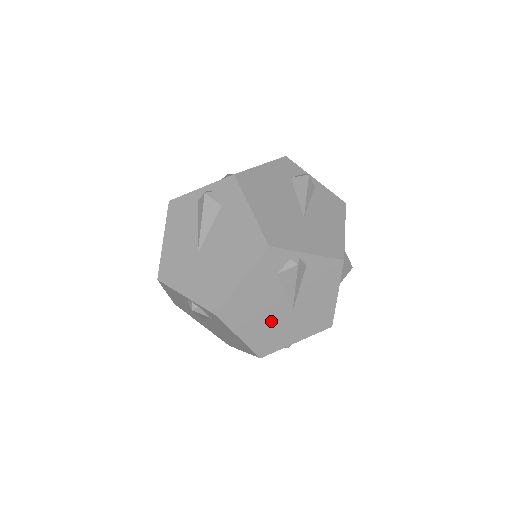
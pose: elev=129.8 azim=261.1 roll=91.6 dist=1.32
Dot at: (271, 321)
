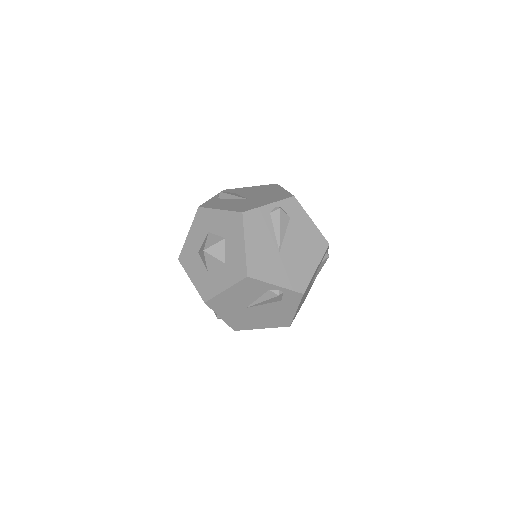
Dot at: occluded
